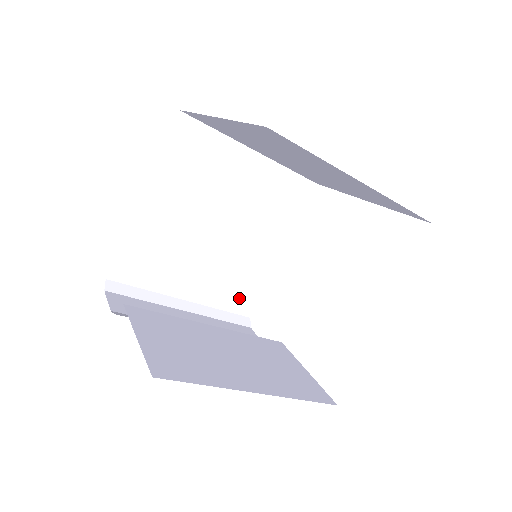
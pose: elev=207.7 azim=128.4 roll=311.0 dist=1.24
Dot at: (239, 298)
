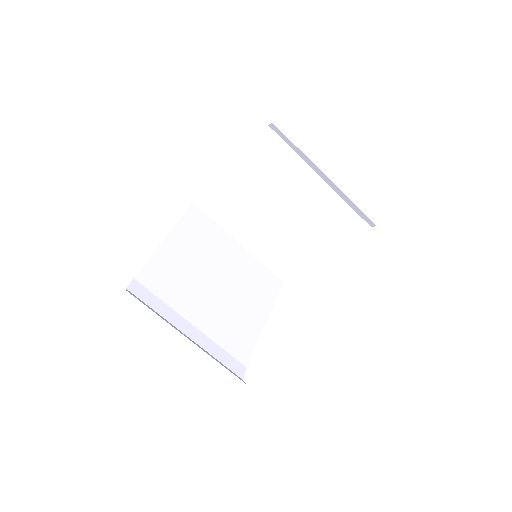
Dot at: (232, 356)
